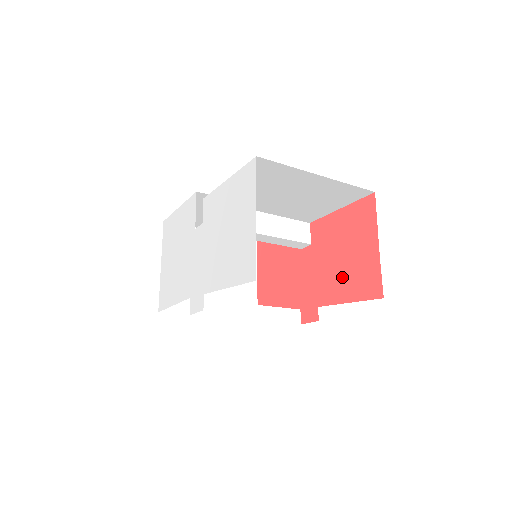
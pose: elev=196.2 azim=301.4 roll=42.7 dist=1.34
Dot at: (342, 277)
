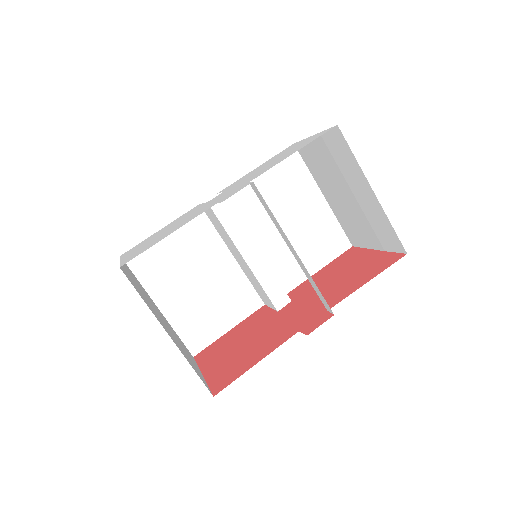
Dot at: (348, 281)
